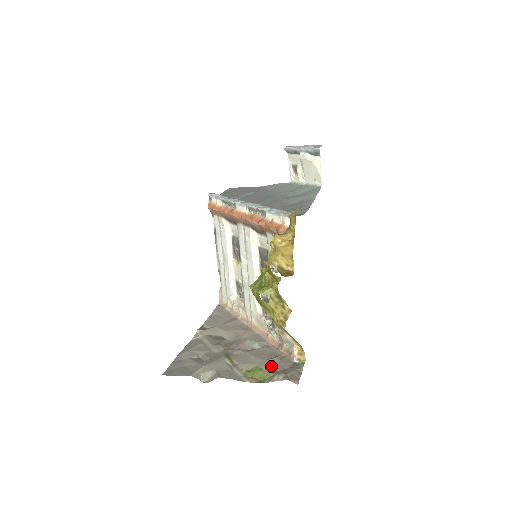
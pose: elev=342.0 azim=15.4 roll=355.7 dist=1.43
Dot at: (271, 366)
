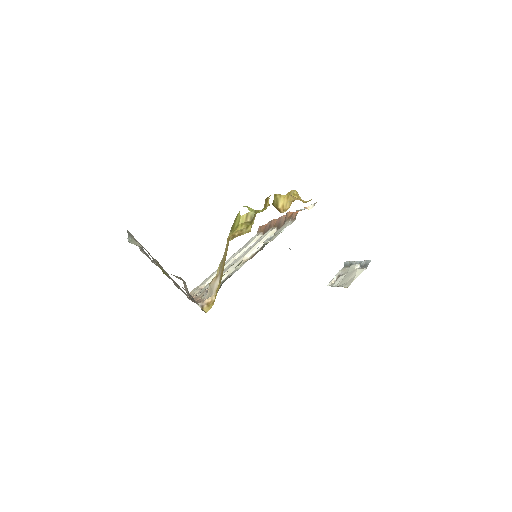
Dot at: occluded
